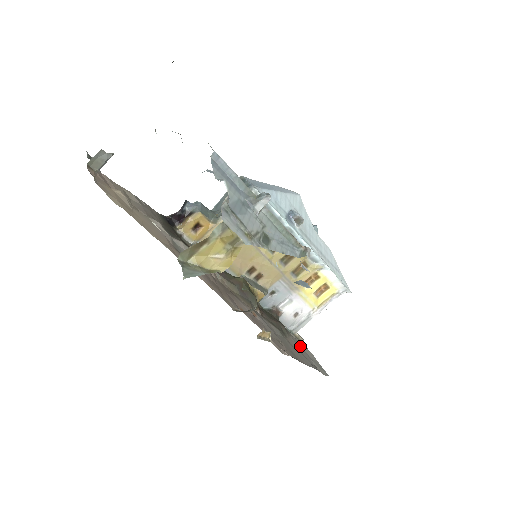
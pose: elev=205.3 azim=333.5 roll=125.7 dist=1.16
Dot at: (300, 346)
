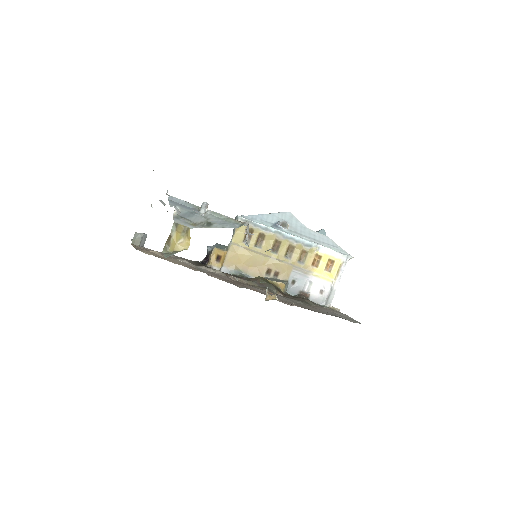
Dot at: (331, 311)
